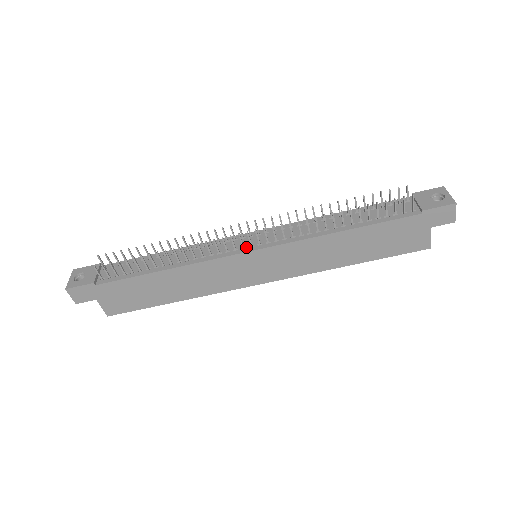
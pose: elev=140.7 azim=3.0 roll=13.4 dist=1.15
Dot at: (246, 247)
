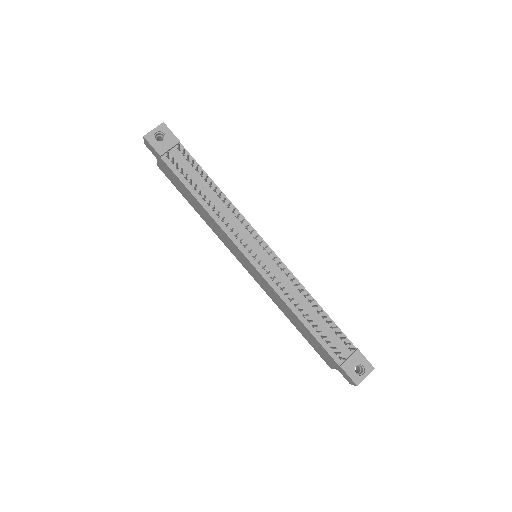
Dot at: (251, 254)
